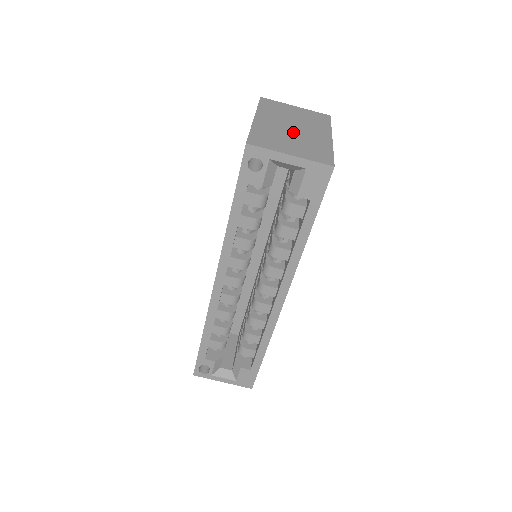
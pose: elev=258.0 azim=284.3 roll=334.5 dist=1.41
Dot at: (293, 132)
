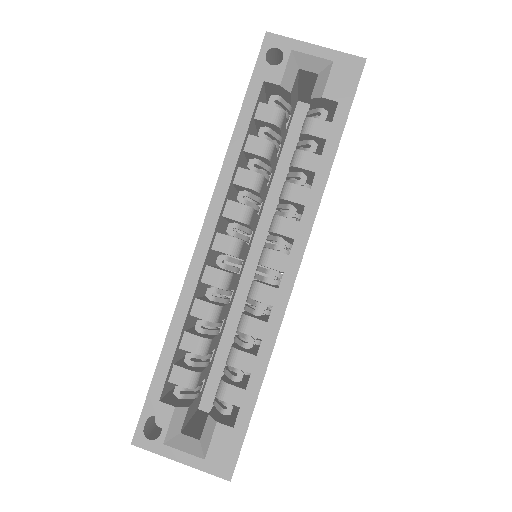
Dot at: occluded
